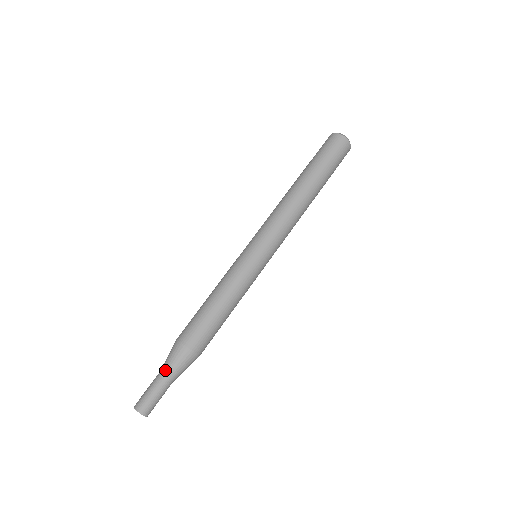
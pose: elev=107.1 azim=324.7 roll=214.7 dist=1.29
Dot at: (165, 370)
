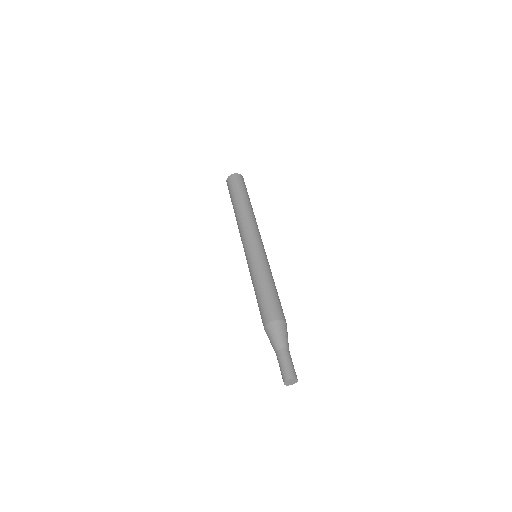
Dot at: (278, 345)
